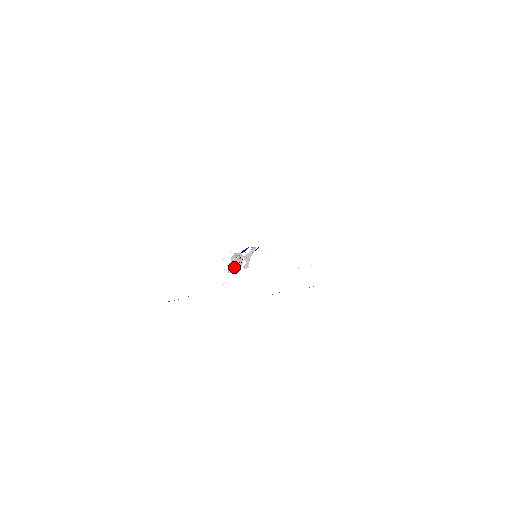
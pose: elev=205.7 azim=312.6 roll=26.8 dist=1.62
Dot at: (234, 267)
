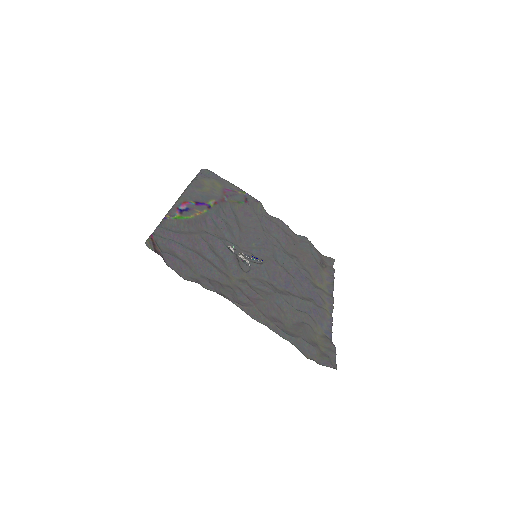
Dot at: (236, 251)
